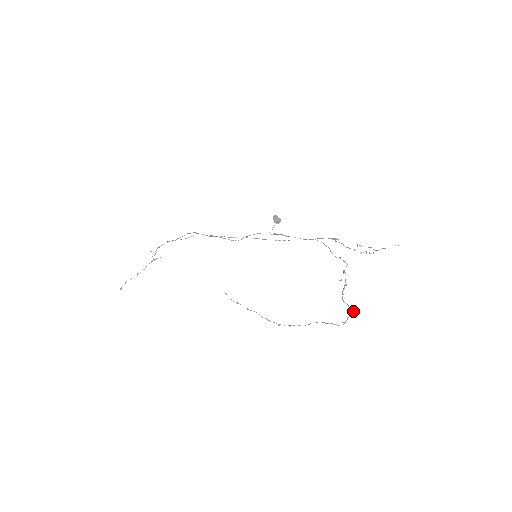
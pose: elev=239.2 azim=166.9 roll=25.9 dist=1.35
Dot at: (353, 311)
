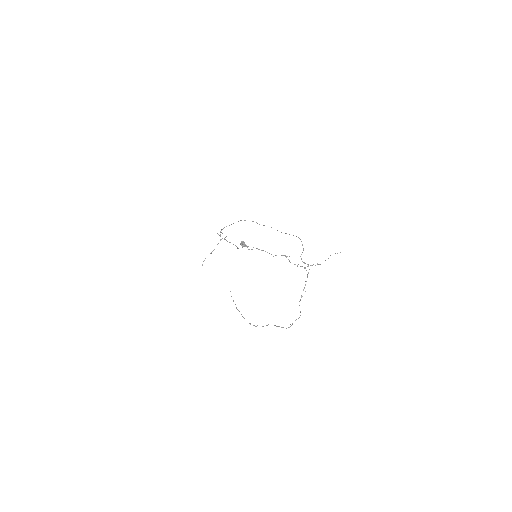
Dot at: occluded
